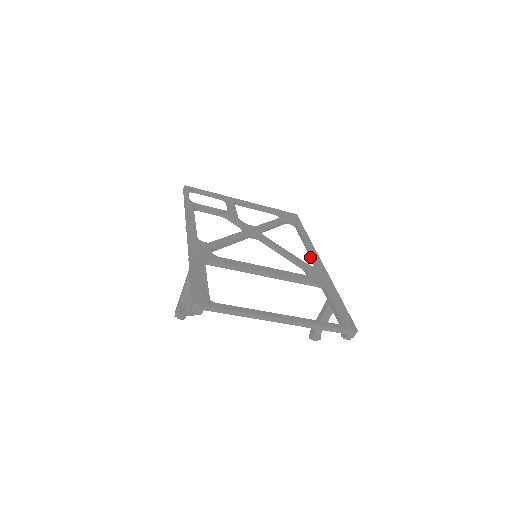
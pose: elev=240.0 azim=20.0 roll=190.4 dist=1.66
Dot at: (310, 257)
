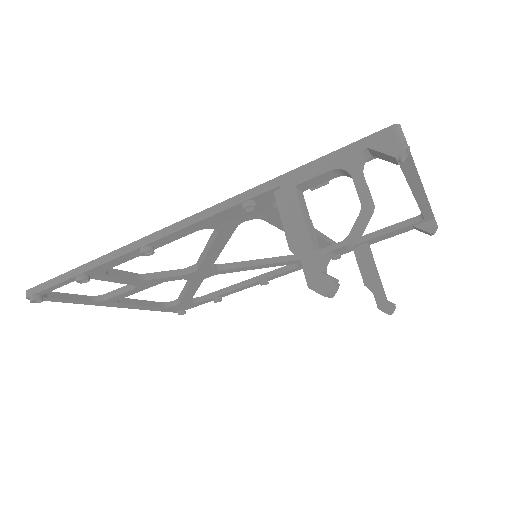
Dot at: (273, 275)
